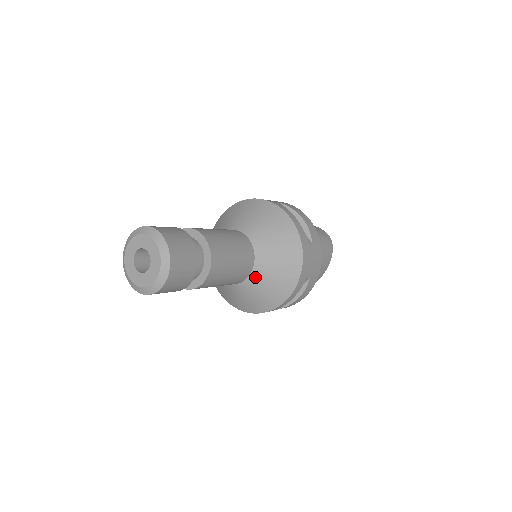
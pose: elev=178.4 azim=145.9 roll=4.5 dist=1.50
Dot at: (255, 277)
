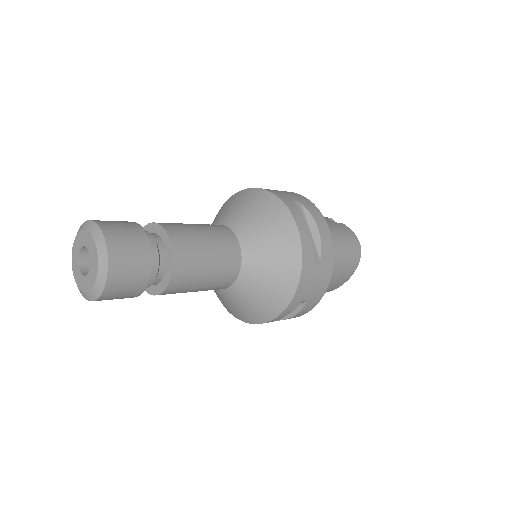
Dot at: (238, 288)
